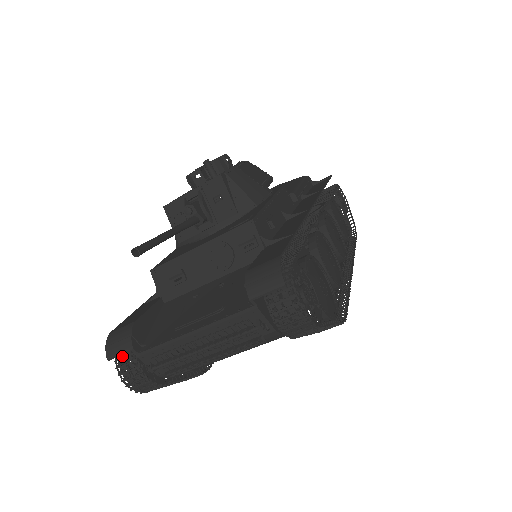
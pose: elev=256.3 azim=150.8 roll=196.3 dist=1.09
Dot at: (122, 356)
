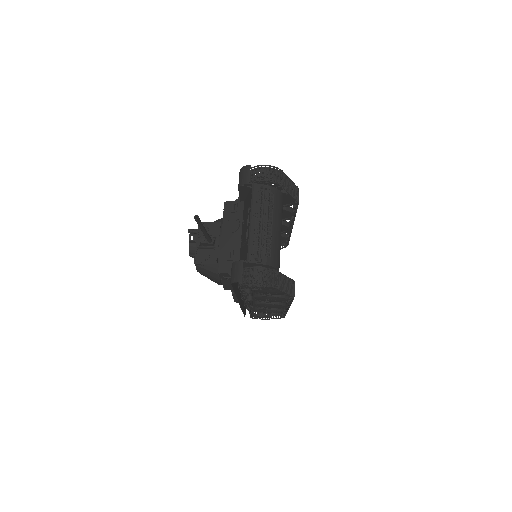
Dot at: (245, 279)
